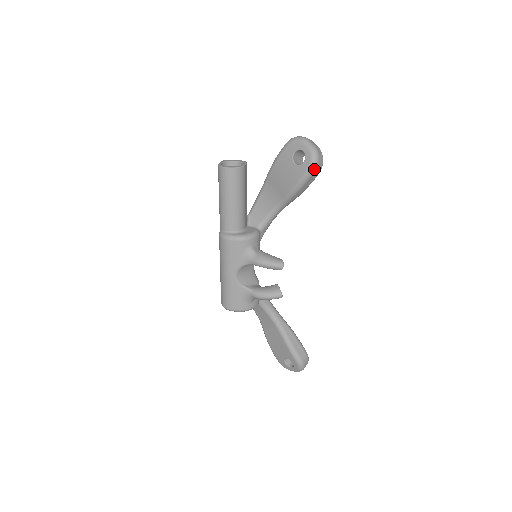
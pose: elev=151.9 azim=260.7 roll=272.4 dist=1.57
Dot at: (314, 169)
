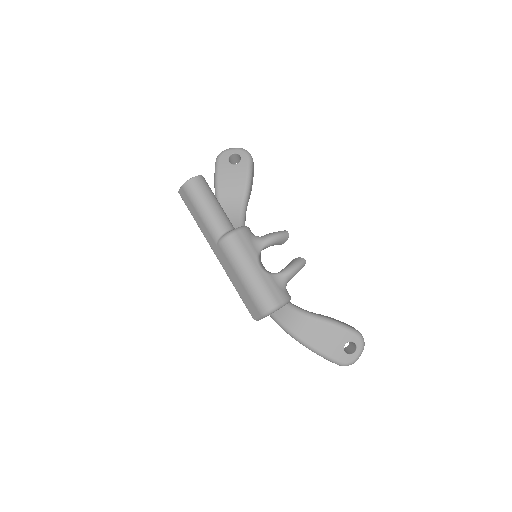
Dot at: (251, 158)
